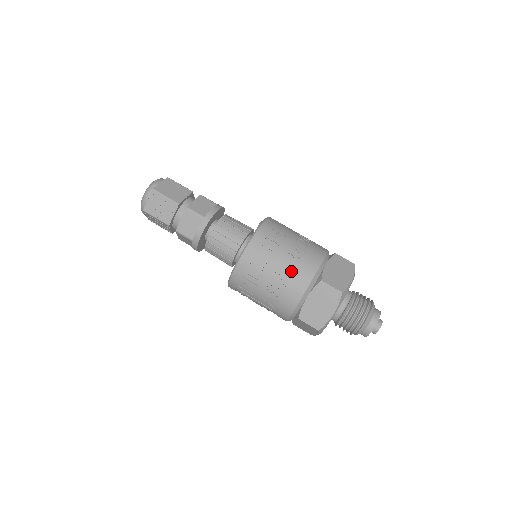
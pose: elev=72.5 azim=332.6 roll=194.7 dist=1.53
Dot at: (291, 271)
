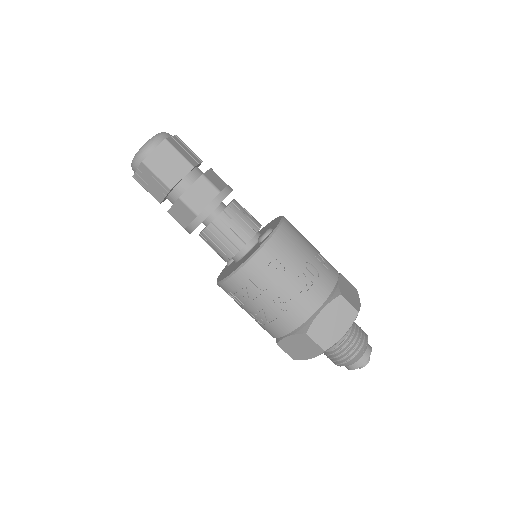
Dot at: (277, 313)
